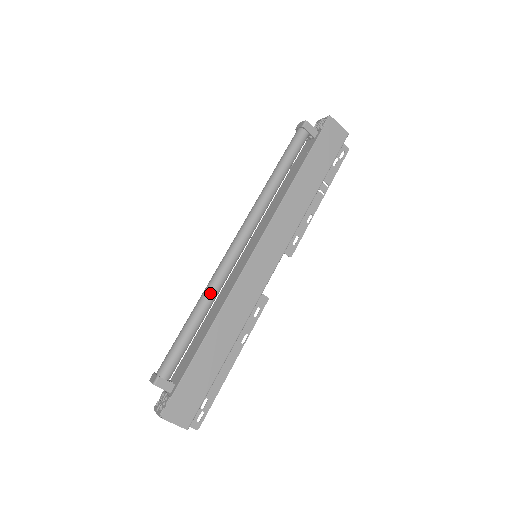
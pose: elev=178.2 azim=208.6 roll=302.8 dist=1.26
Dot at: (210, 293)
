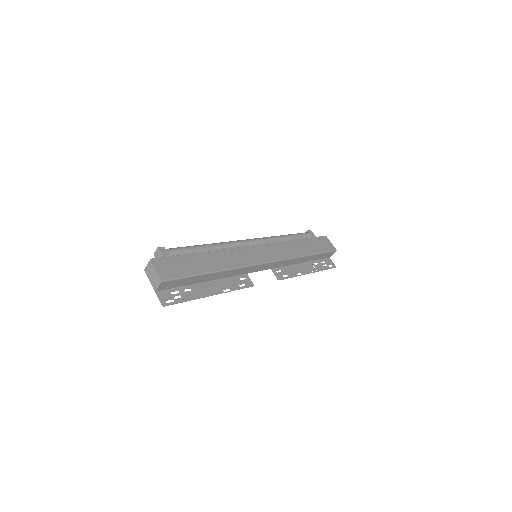
Dot at: (219, 243)
